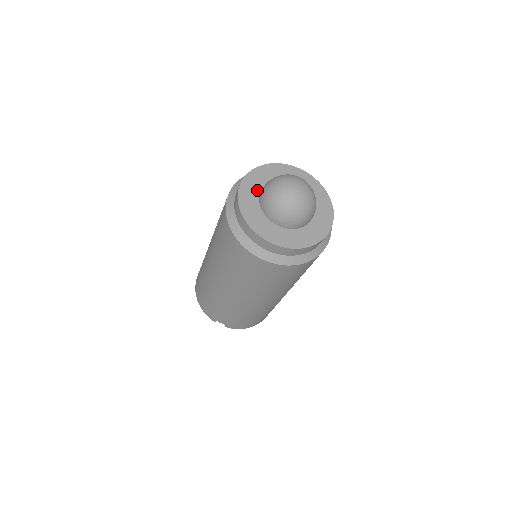
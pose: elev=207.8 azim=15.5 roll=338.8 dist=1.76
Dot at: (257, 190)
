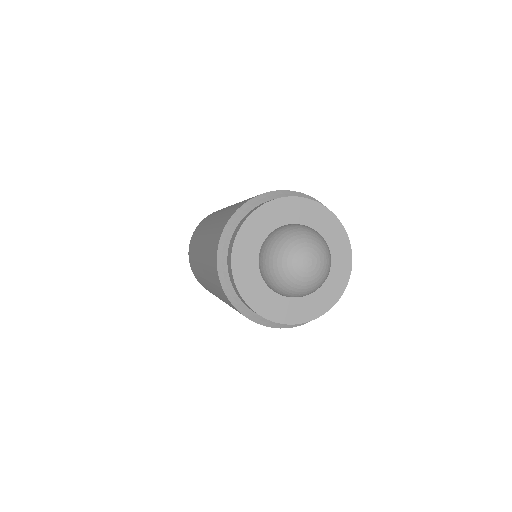
Dot at: (257, 278)
